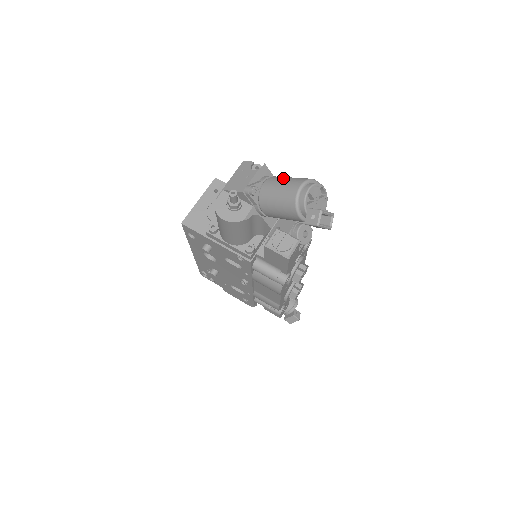
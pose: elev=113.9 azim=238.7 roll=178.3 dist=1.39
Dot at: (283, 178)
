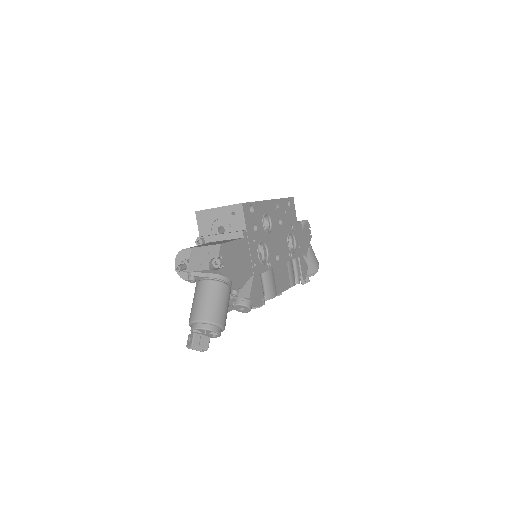
Dot at: (209, 296)
